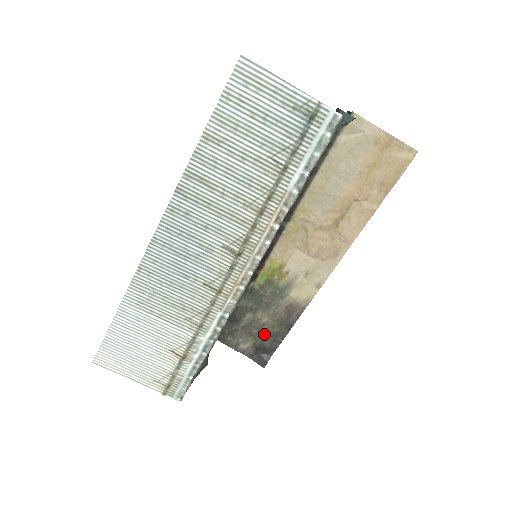
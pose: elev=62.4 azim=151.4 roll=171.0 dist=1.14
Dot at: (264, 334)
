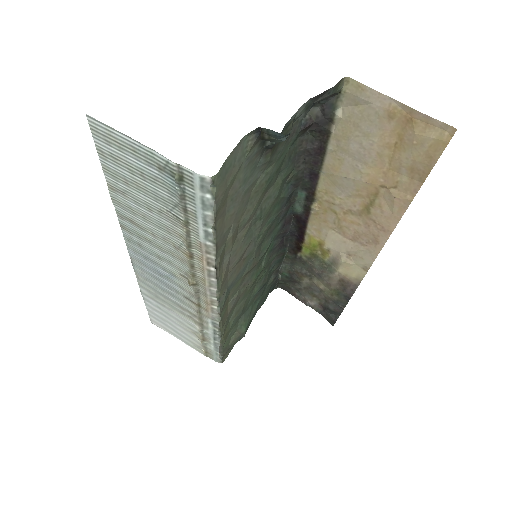
Dot at: (326, 298)
